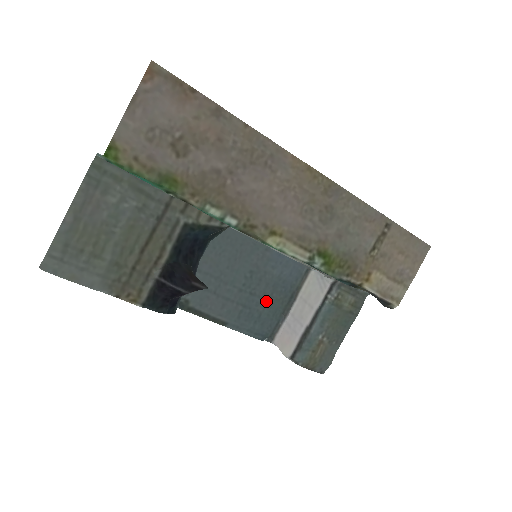
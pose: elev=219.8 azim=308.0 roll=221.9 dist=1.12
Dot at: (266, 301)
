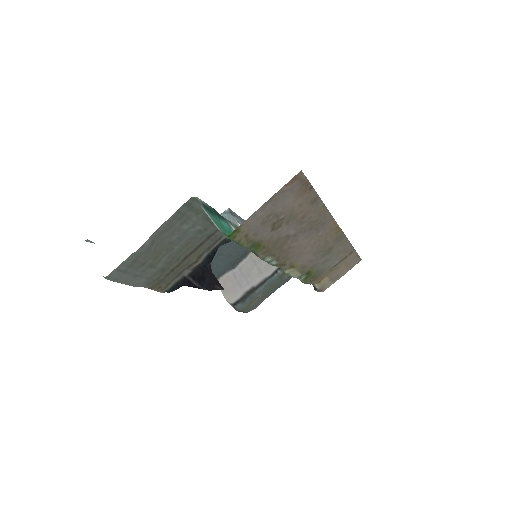
Dot at: (226, 258)
